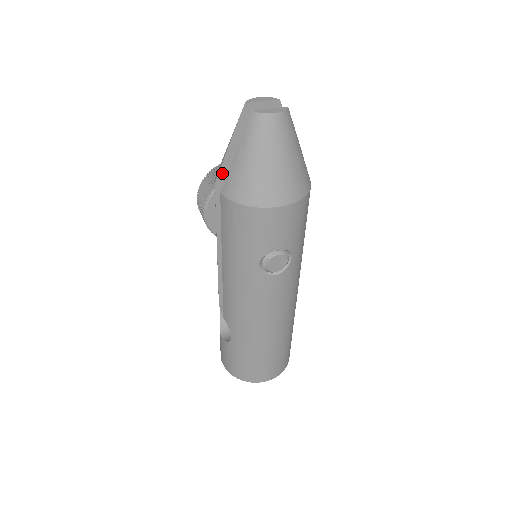
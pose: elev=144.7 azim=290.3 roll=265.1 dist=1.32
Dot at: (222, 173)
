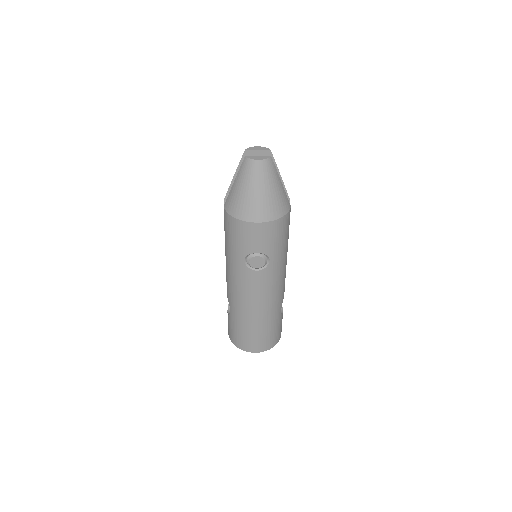
Dot at: occluded
